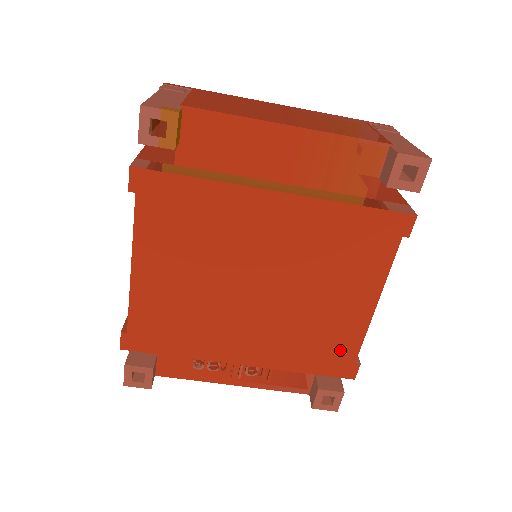
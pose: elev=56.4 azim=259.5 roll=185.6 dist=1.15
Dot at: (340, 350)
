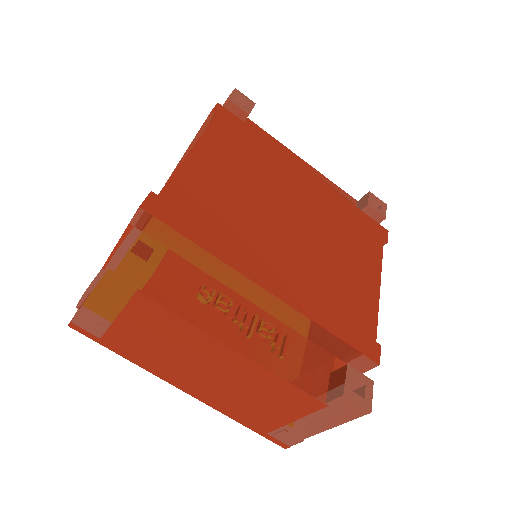
Dot at: (361, 319)
